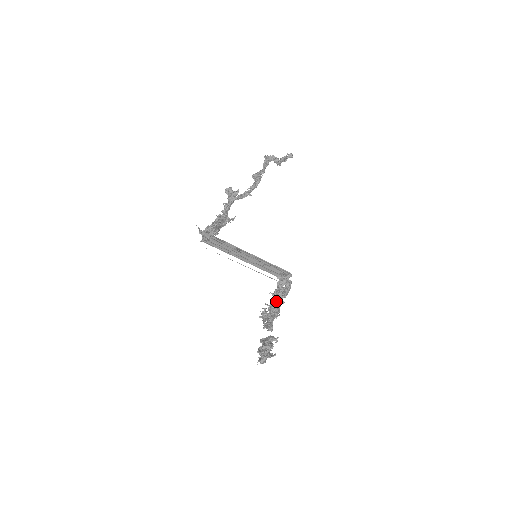
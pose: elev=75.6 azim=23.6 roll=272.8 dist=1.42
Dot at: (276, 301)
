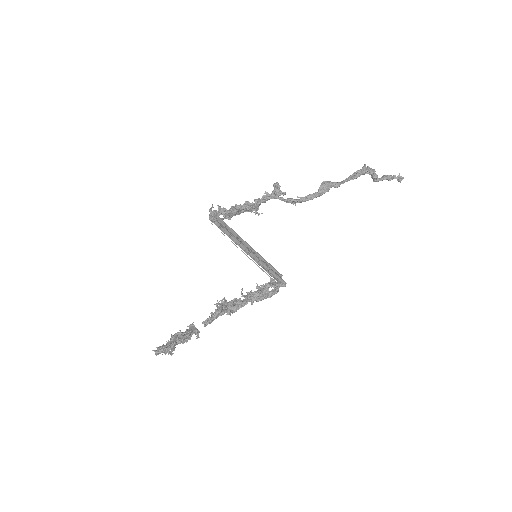
Dot at: (246, 298)
